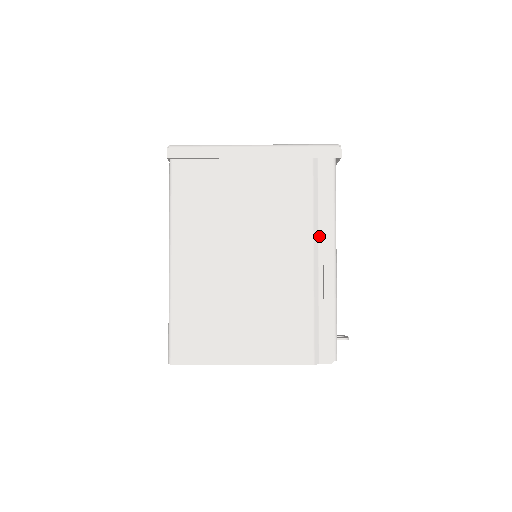
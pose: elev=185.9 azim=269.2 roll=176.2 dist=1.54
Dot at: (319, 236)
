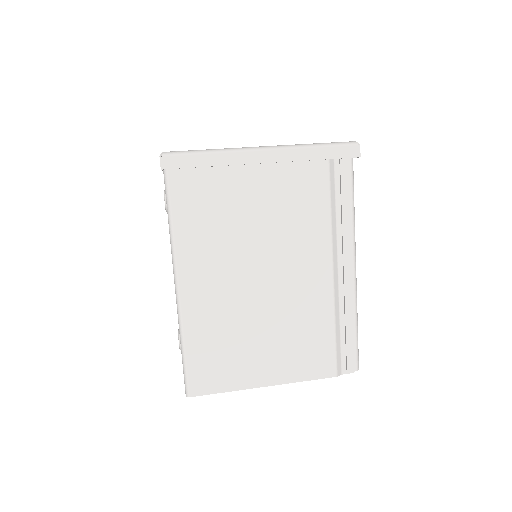
Dot at: (338, 245)
